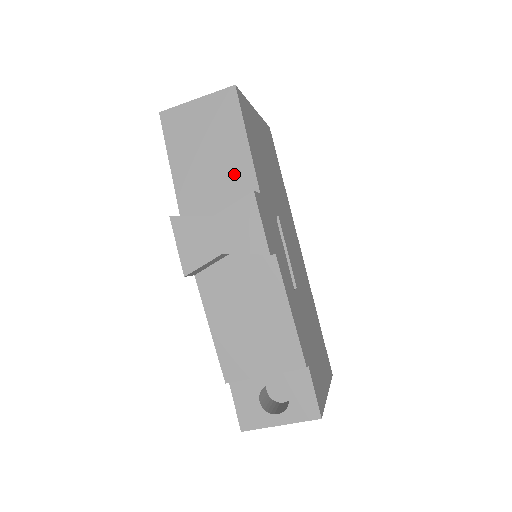
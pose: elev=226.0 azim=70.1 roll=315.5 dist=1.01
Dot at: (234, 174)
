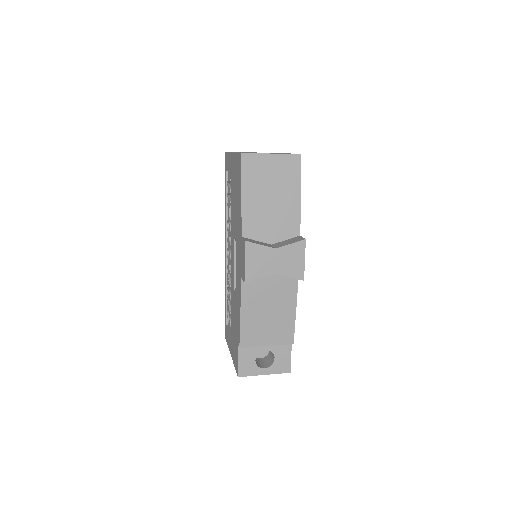
Dot at: (286, 217)
